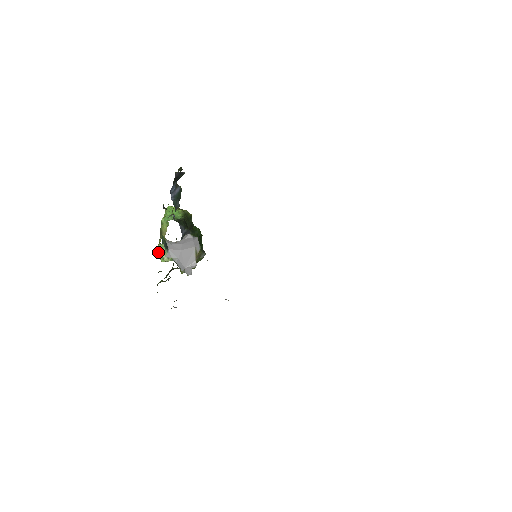
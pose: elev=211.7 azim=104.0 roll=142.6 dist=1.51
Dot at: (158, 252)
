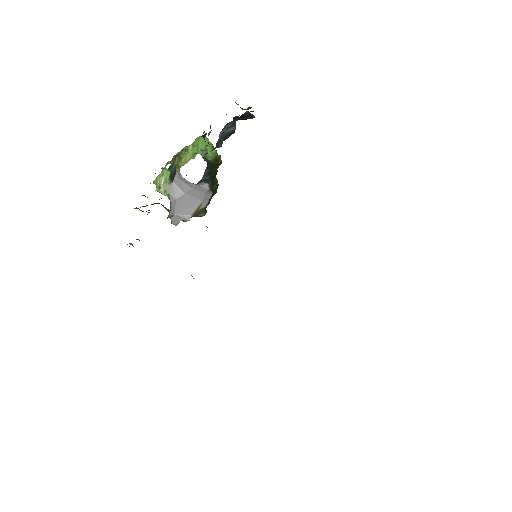
Dot at: (159, 176)
